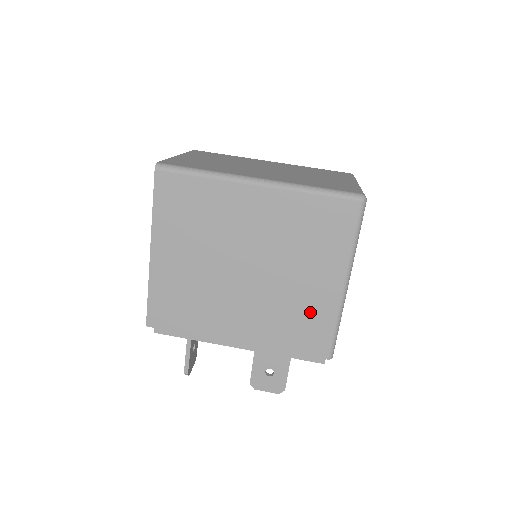
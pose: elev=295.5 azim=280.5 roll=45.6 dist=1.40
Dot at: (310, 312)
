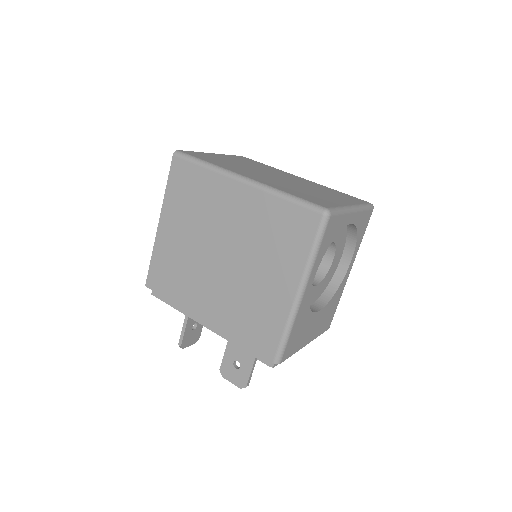
Dot at: (266, 311)
